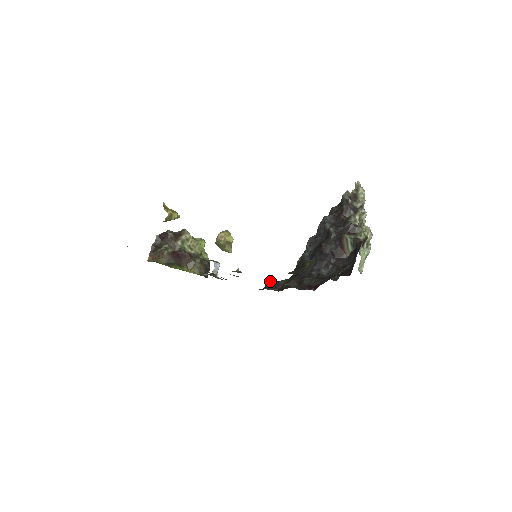
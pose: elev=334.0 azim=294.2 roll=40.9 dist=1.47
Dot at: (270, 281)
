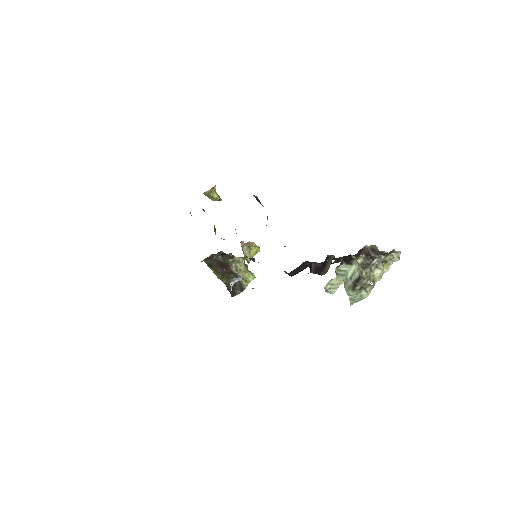
Dot at: occluded
